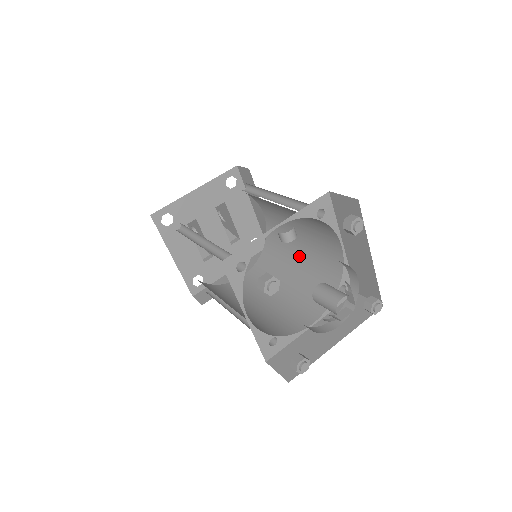
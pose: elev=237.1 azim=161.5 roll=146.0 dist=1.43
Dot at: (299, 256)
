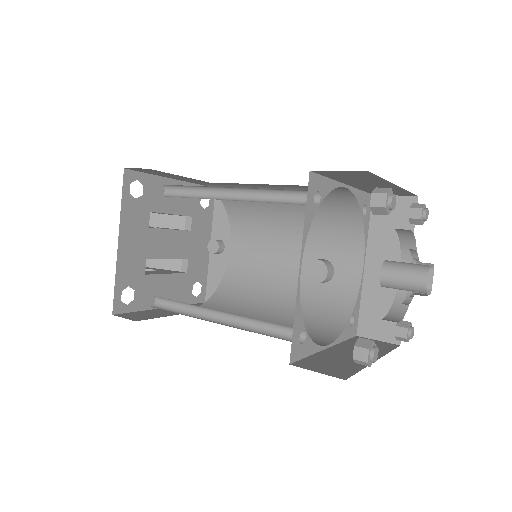
Dot at: occluded
